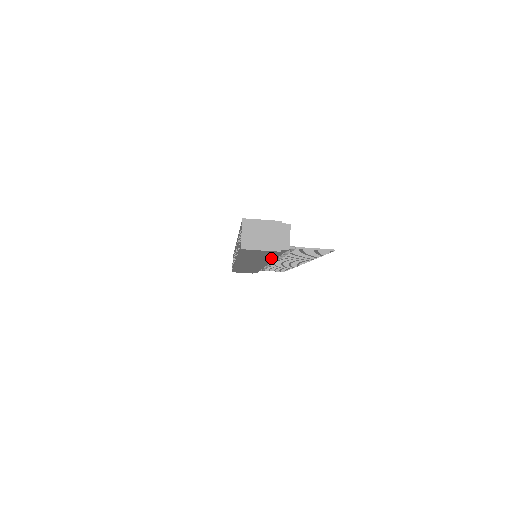
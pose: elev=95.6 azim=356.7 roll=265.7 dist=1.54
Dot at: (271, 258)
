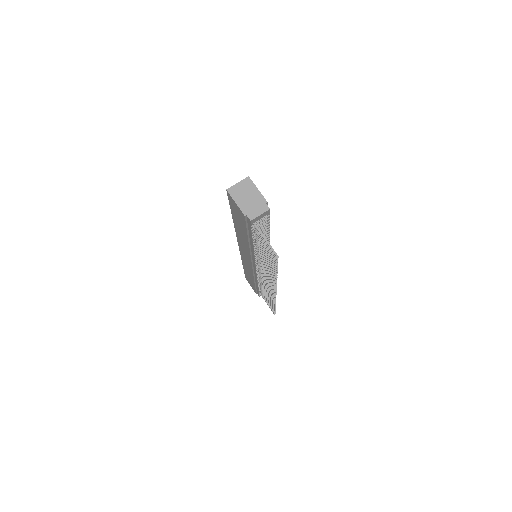
Dot at: (248, 238)
